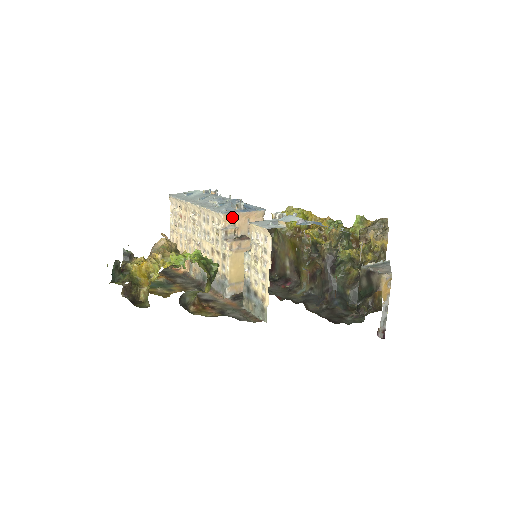
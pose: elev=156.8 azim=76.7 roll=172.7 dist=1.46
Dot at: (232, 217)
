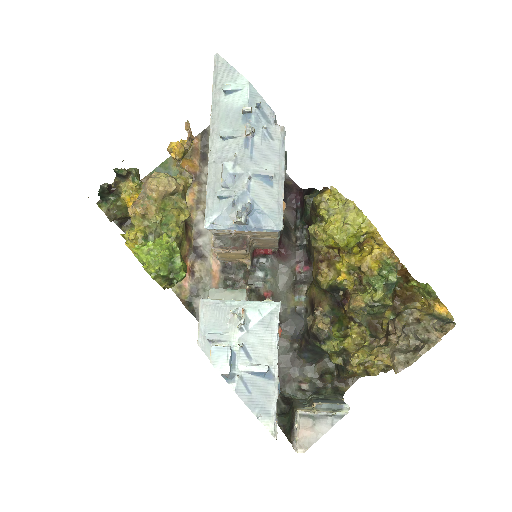
Dot at: (224, 228)
